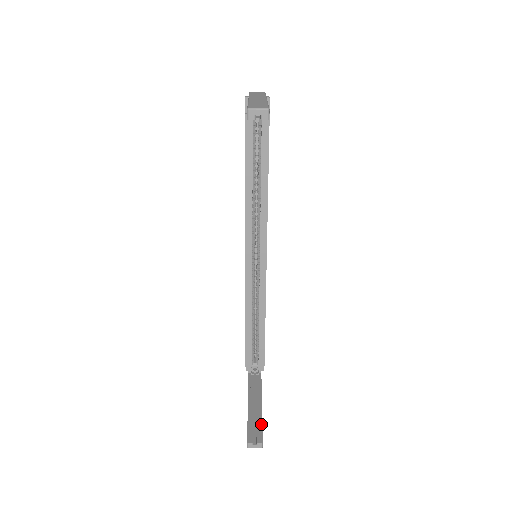
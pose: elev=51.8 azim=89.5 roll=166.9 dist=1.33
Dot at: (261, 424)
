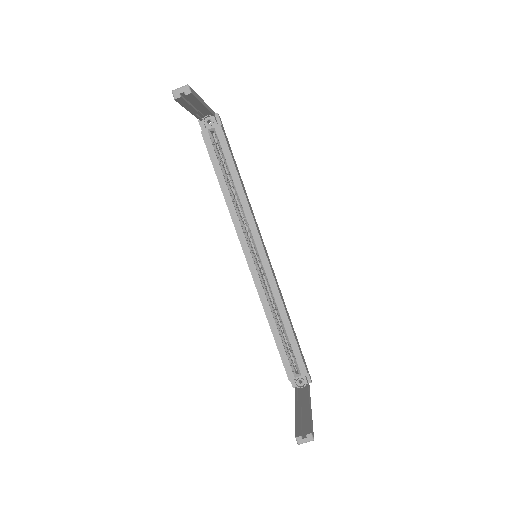
Dot at: (309, 419)
